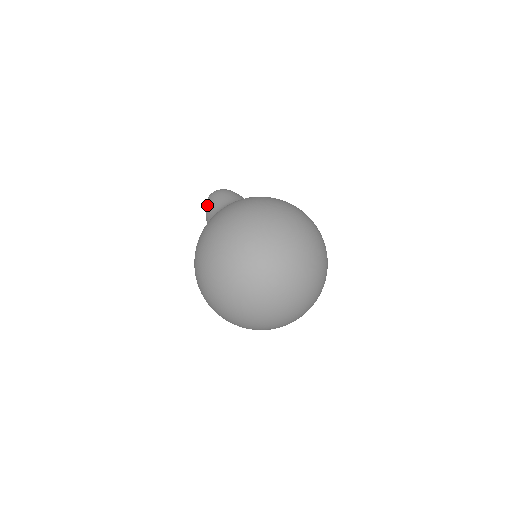
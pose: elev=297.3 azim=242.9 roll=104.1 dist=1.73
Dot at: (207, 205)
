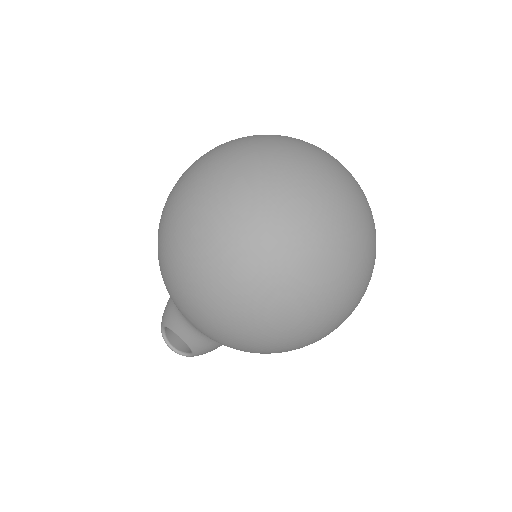
Dot at: (163, 324)
